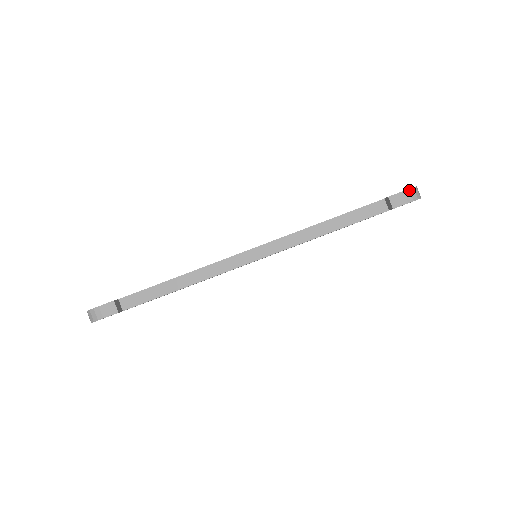
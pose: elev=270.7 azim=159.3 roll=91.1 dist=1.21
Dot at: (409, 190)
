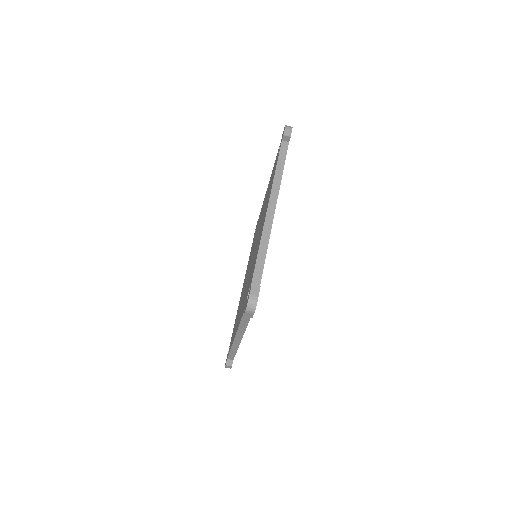
Dot at: (286, 127)
